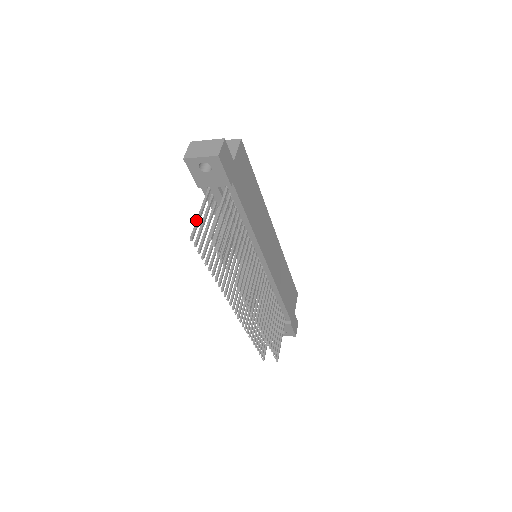
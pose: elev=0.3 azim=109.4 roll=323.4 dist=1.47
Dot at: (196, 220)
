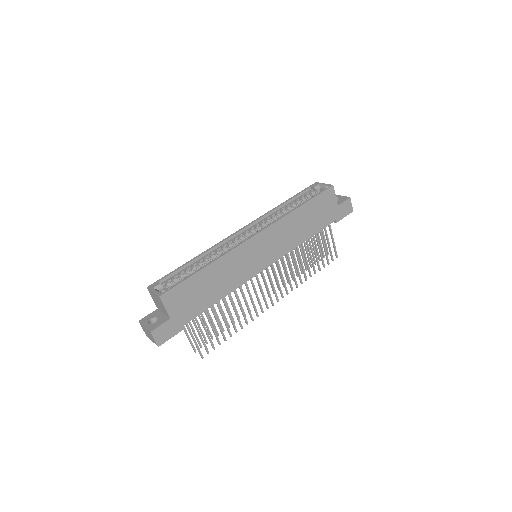
Dot at: occluded
